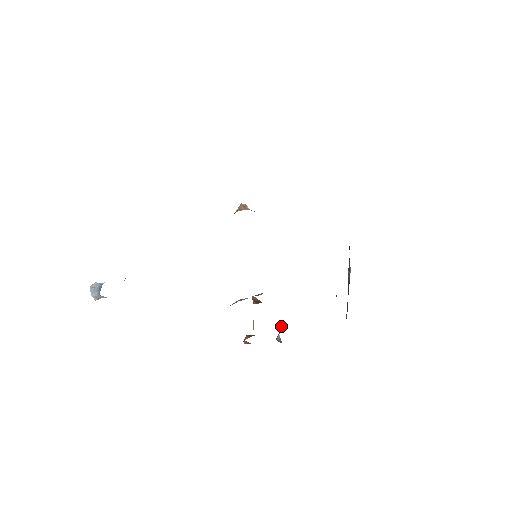
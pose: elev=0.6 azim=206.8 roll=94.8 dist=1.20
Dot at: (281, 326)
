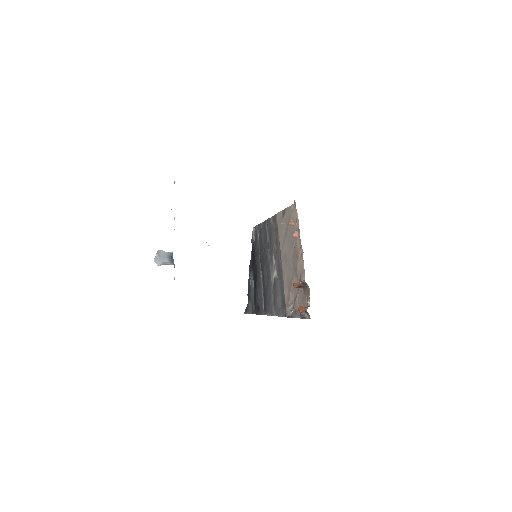
Dot at: (290, 306)
